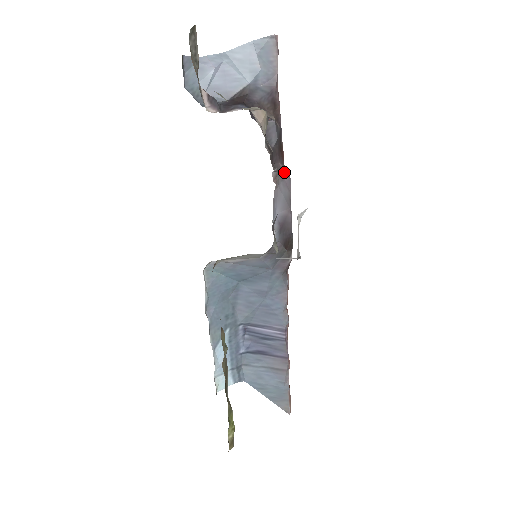
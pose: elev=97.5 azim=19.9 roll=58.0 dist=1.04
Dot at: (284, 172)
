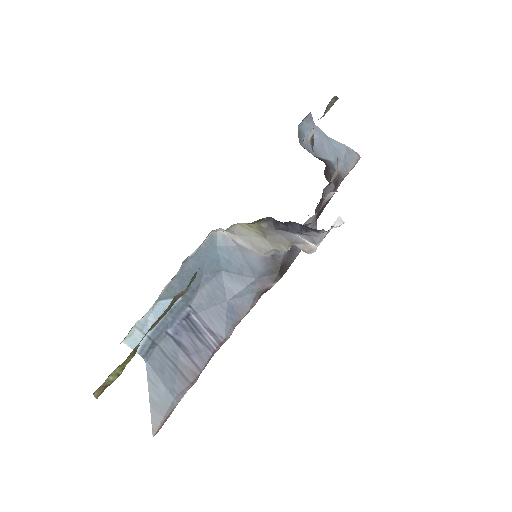
Dot at: (316, 223)
